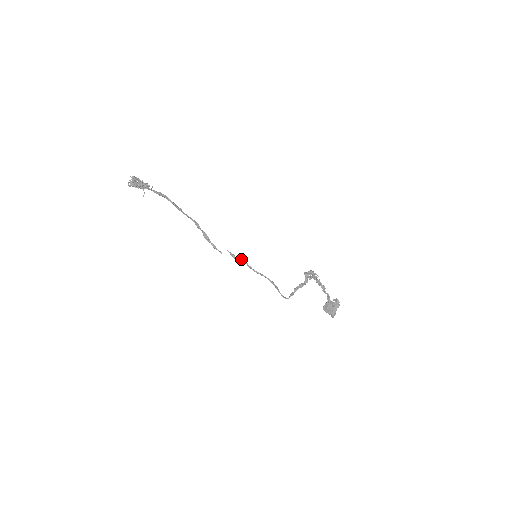
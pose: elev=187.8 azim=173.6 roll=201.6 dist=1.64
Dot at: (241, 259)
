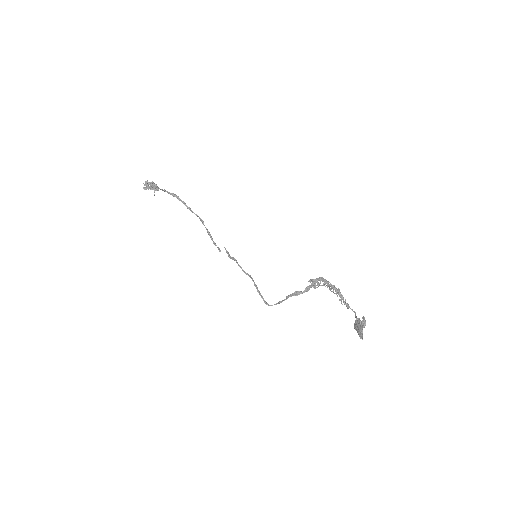
Dot at: (233, 258)
